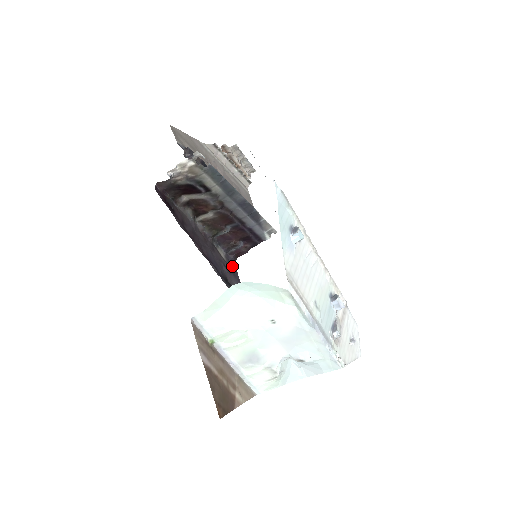
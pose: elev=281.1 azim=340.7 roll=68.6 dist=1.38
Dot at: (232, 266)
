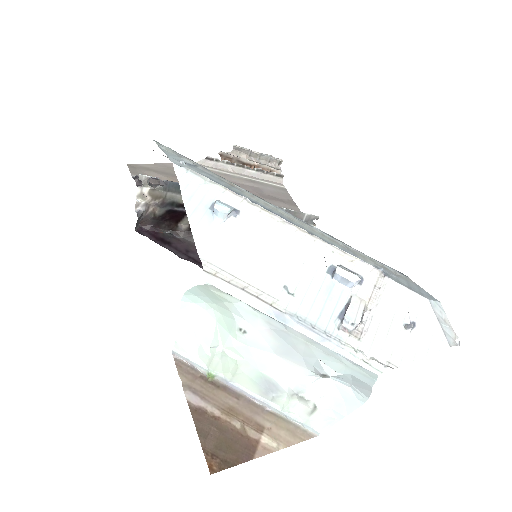
Dot at: occluded
